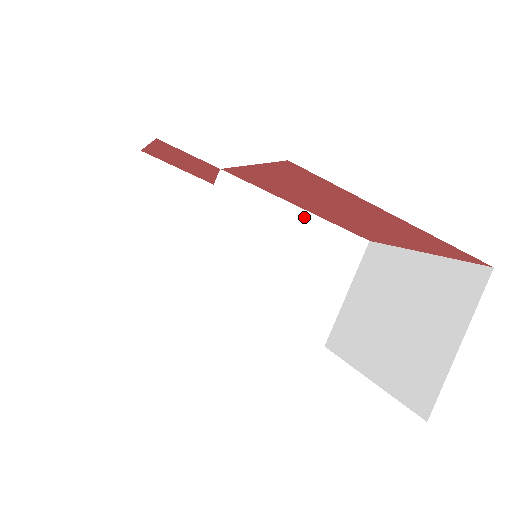
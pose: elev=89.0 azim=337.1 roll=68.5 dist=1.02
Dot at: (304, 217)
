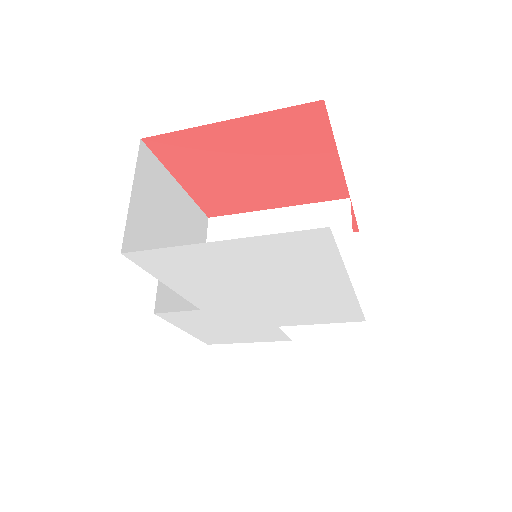
Dot at: (282, 212)
